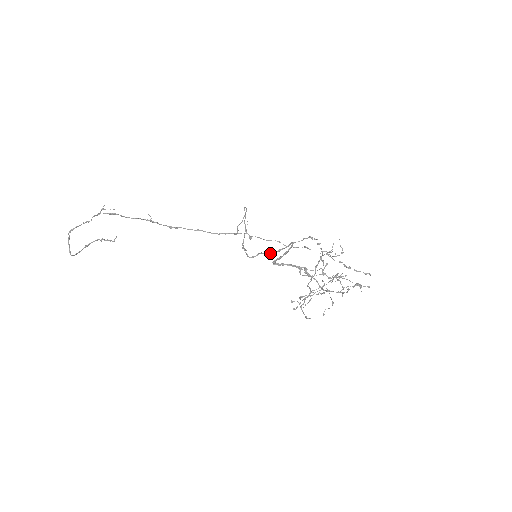
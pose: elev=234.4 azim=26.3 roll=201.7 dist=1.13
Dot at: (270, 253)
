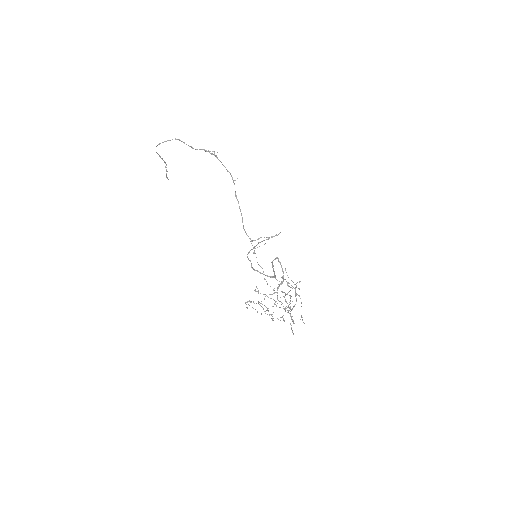
Dot at: occluded
